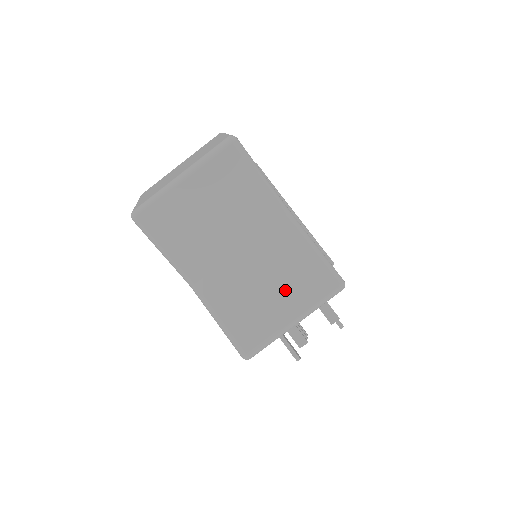
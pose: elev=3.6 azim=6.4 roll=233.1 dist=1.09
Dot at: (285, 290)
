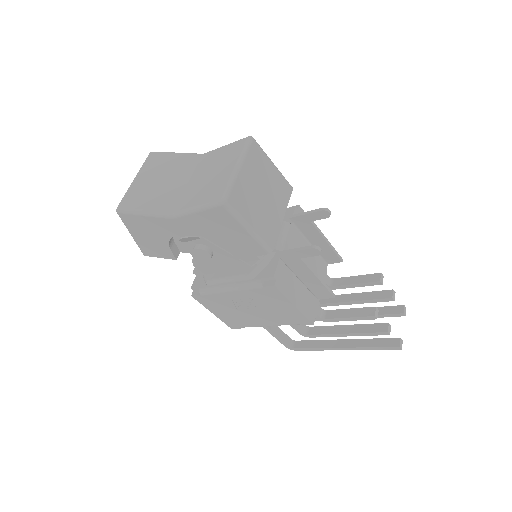
Dot at: (222, 166)
